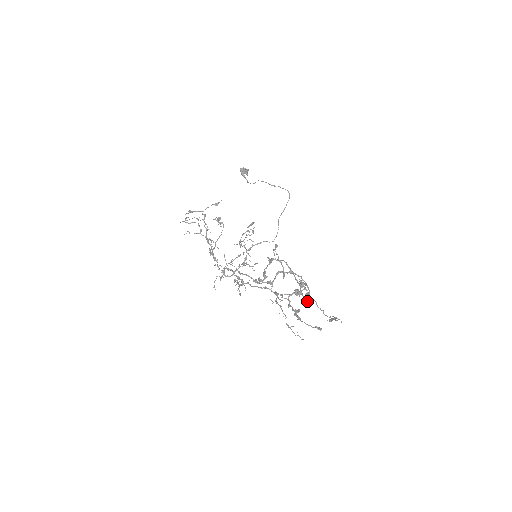
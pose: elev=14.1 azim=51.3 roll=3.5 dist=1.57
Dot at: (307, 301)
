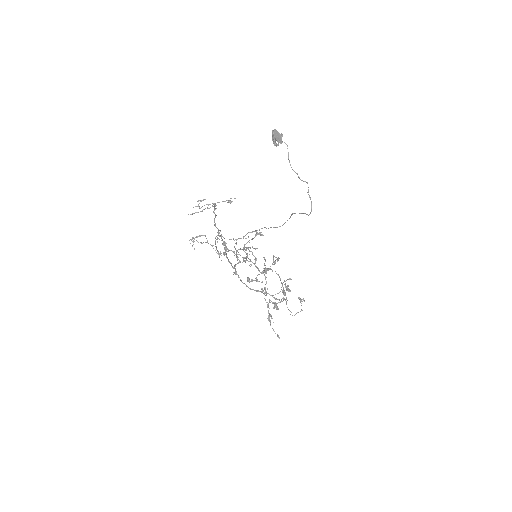
Dot at: occluded
